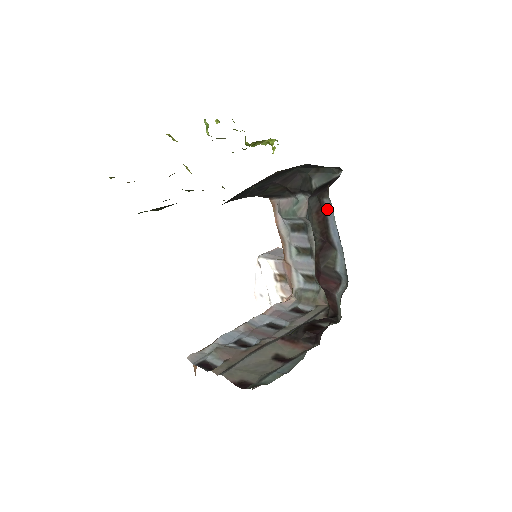
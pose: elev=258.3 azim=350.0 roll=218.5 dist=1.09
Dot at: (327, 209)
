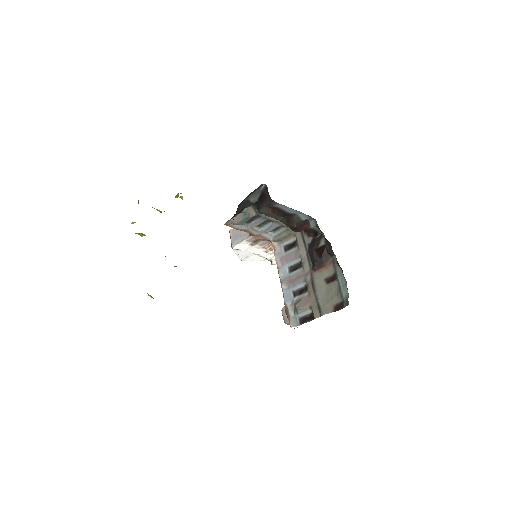
Dot at: (279, 207)
